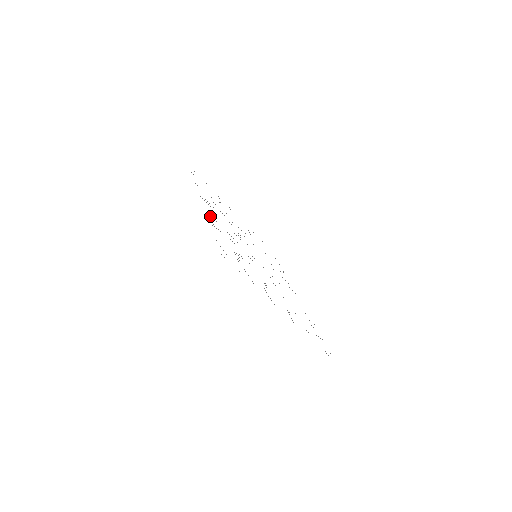
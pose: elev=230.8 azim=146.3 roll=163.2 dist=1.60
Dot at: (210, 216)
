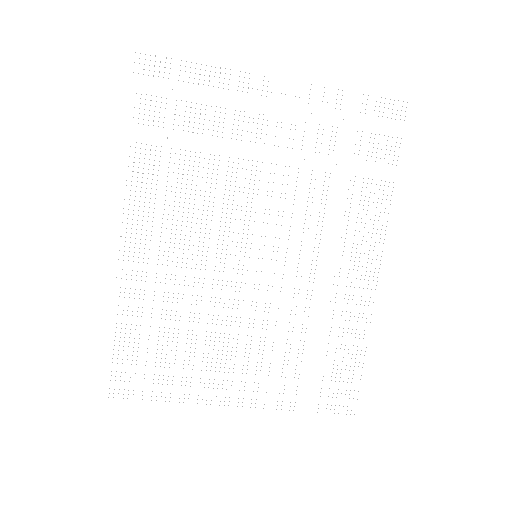
Dot at: occluded
